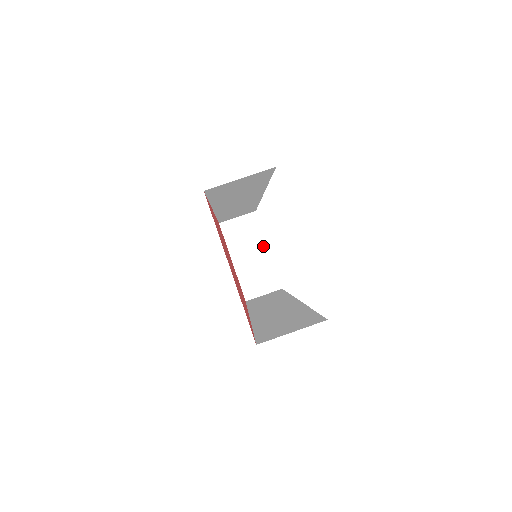
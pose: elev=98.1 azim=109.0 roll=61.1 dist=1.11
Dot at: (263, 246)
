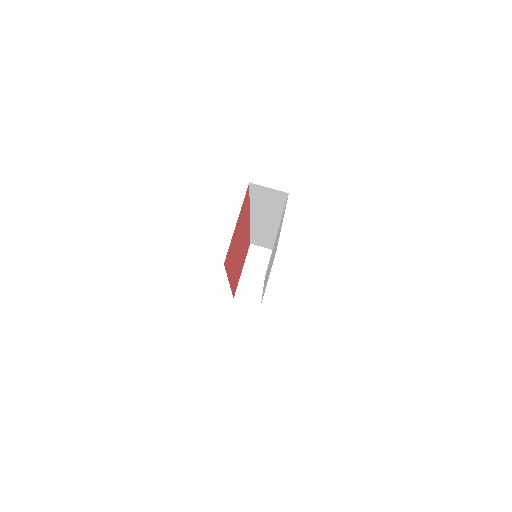
Dot at: occluded
